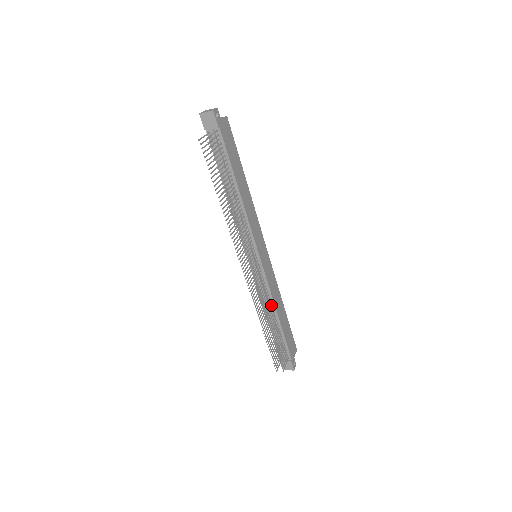
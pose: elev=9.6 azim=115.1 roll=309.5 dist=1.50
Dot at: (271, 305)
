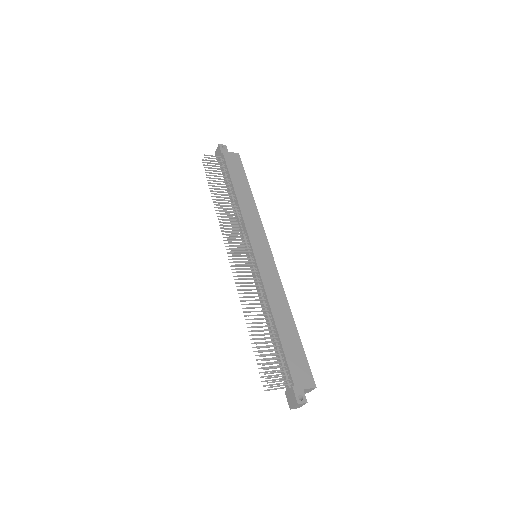
Dot at: (267, 306)
